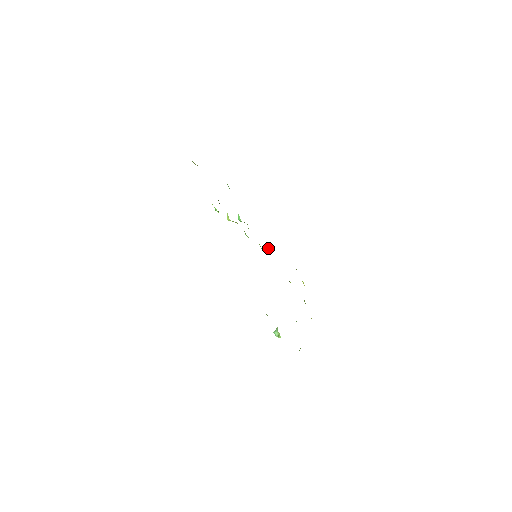
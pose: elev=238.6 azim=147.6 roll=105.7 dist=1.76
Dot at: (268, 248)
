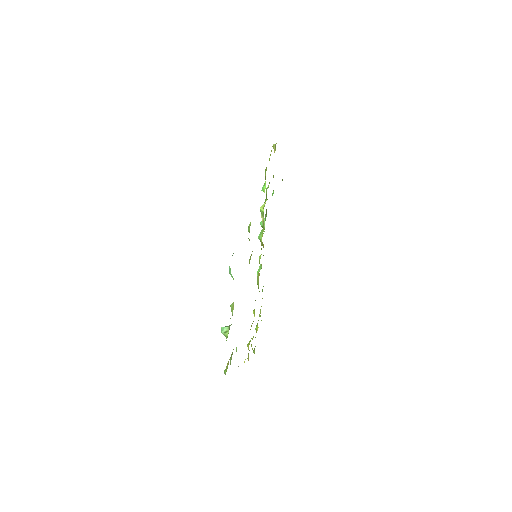
Dot at: (259, 269)
